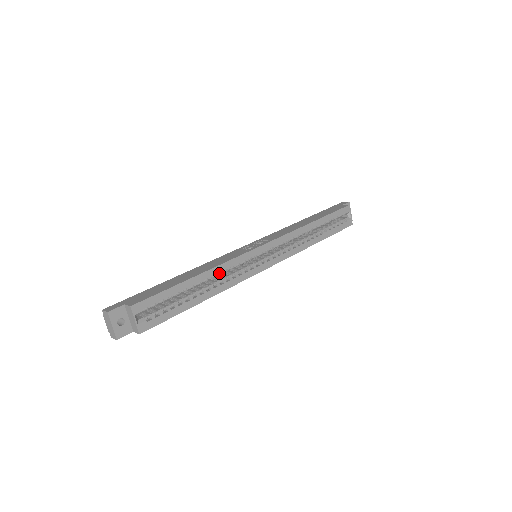
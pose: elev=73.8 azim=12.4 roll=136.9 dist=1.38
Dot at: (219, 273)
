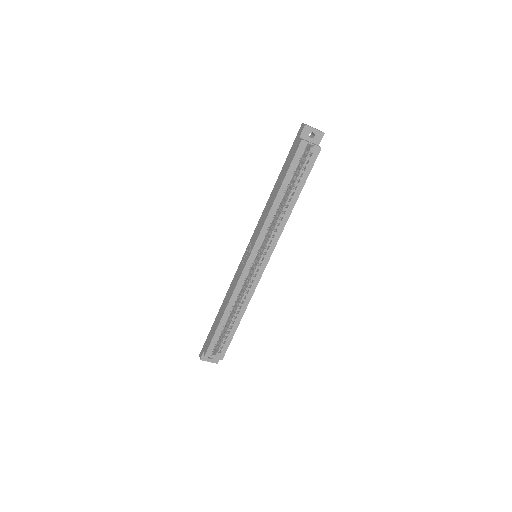
Dot at: (236, 298)
